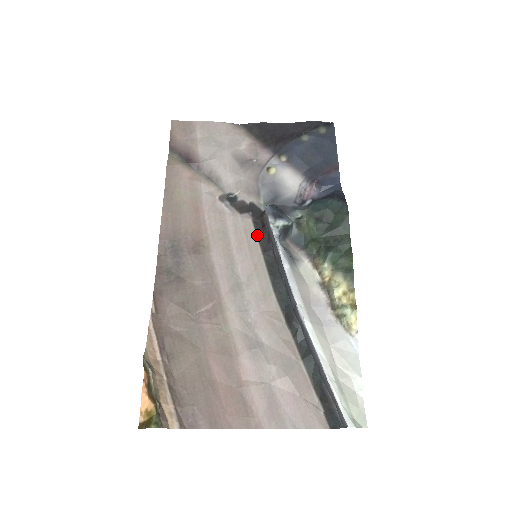
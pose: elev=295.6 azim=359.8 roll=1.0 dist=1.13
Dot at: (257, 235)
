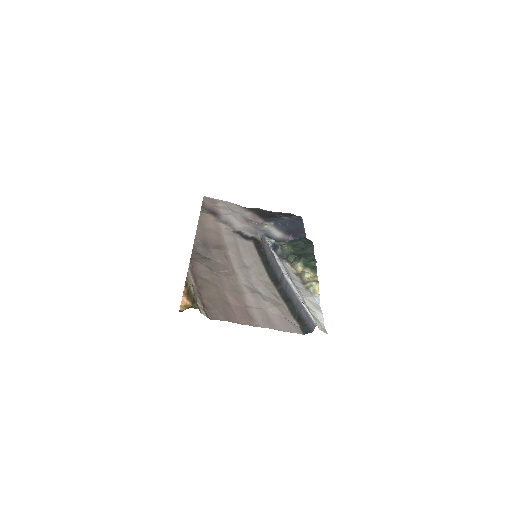
Dot at: (256, 249)
